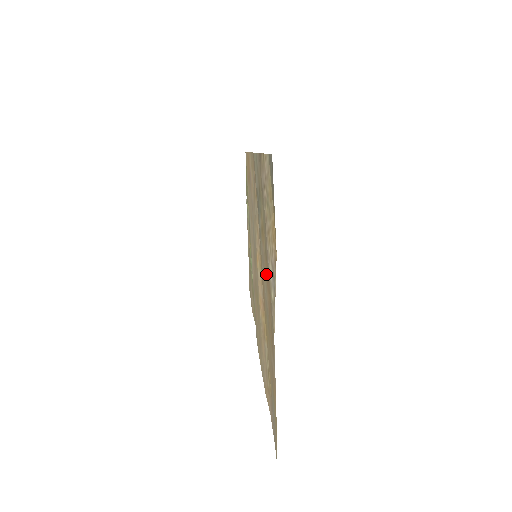
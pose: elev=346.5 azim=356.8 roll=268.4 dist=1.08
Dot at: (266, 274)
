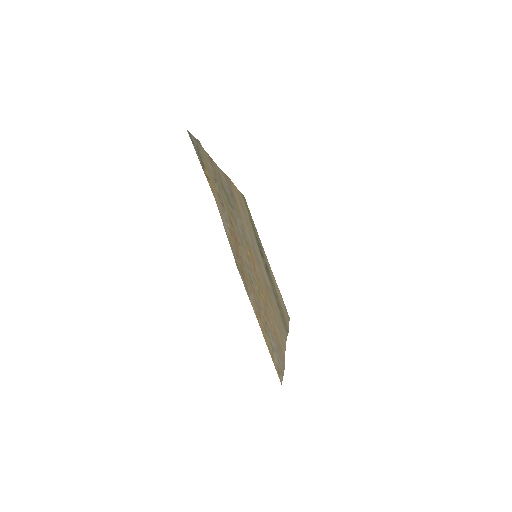
Dot at: (237, 239)
